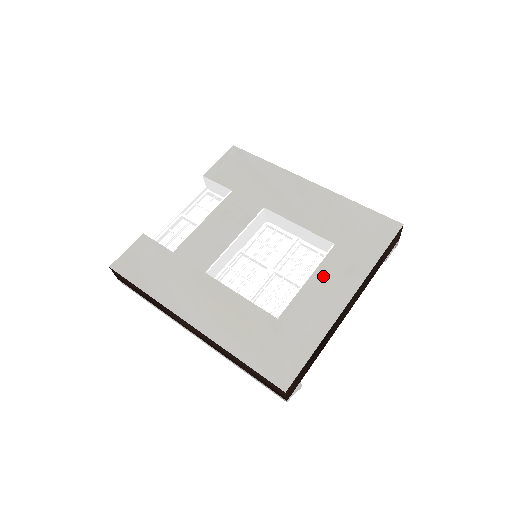
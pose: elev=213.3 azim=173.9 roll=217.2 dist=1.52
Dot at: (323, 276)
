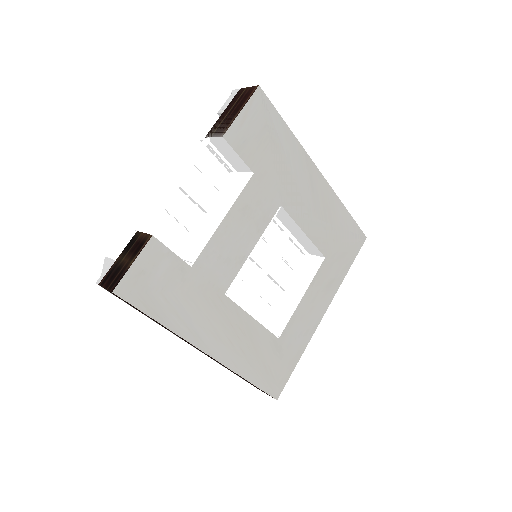
Dot at: (313, 292)
